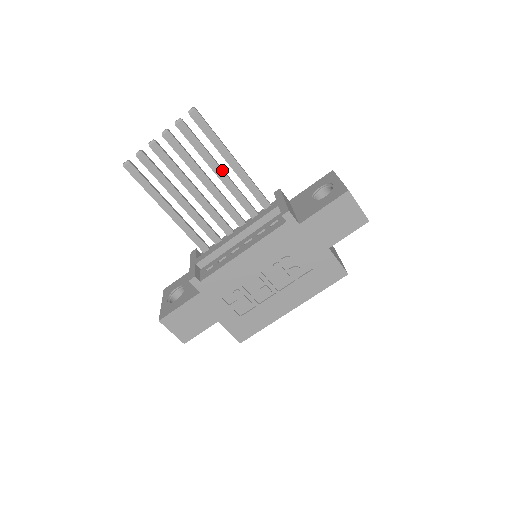
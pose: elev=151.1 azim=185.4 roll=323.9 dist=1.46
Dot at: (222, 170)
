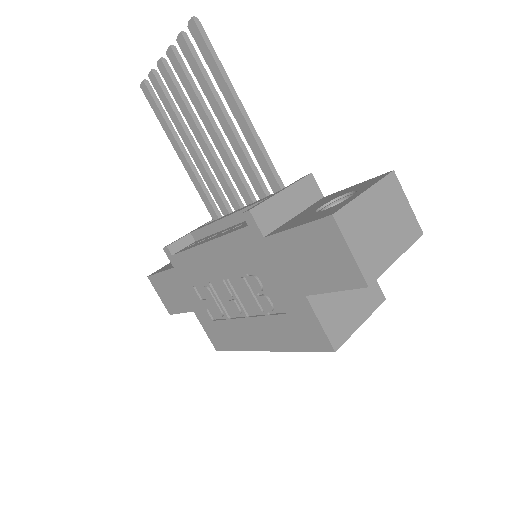
Dot at: (226, 120)
